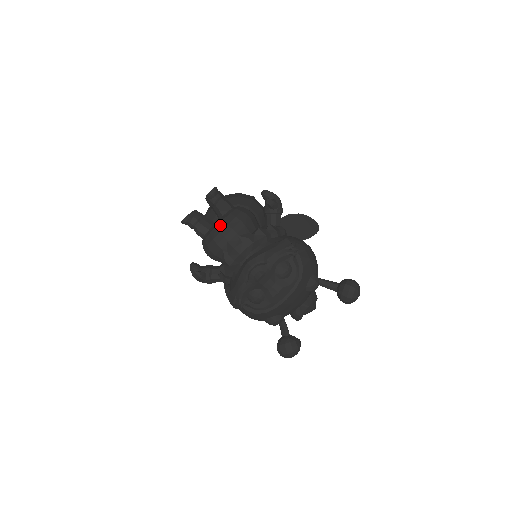
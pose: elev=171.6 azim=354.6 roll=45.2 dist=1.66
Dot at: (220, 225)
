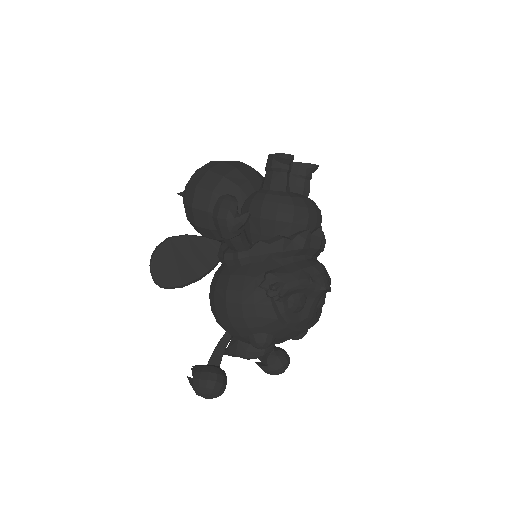
Dot at: (314, 203)
